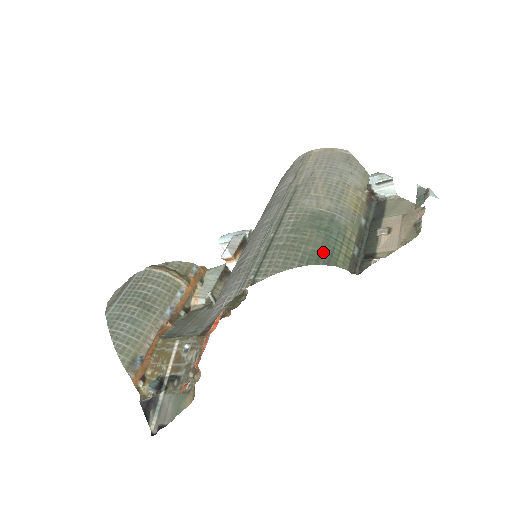
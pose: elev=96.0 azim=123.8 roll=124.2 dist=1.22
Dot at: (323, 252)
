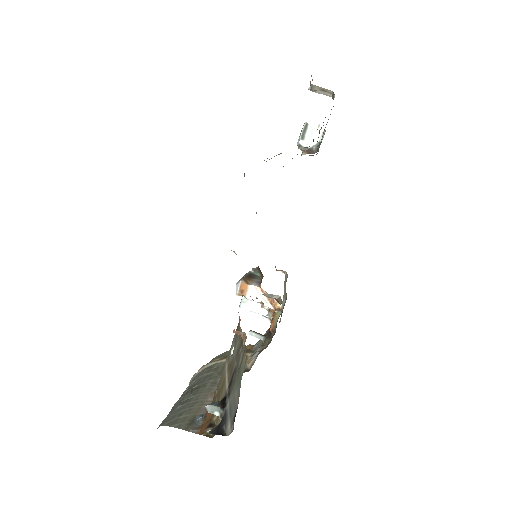
Dot at: occluded
